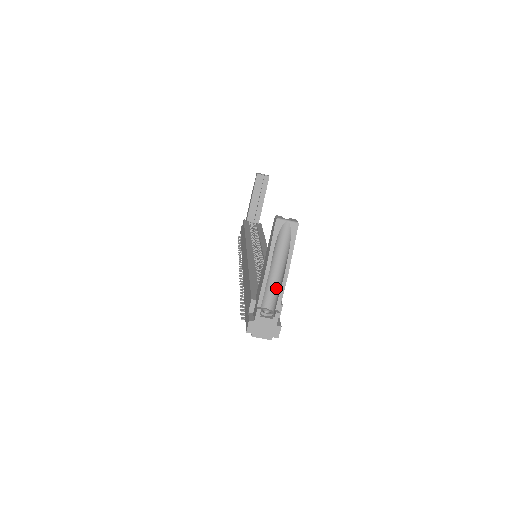
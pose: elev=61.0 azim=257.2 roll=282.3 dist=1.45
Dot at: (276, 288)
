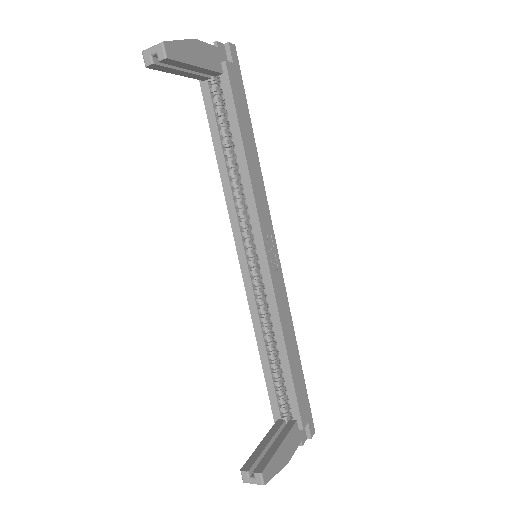
Dot at: occluded
